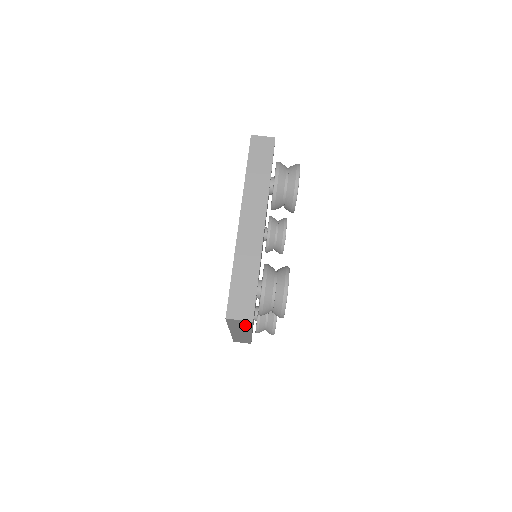
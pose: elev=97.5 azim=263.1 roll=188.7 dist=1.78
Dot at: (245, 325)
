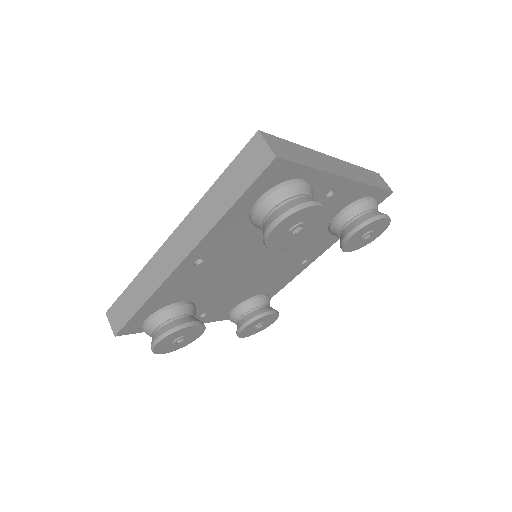
Dot at: (241, 183)
